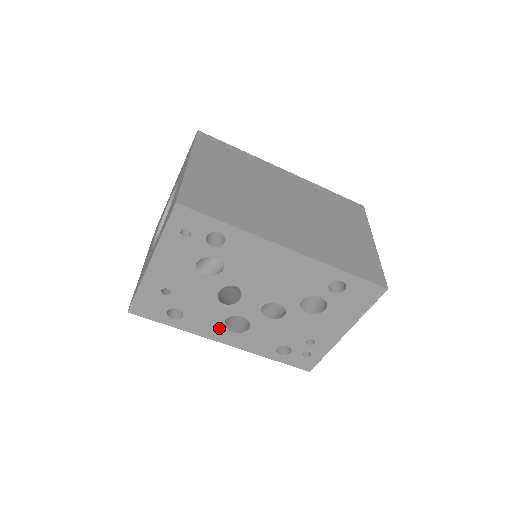
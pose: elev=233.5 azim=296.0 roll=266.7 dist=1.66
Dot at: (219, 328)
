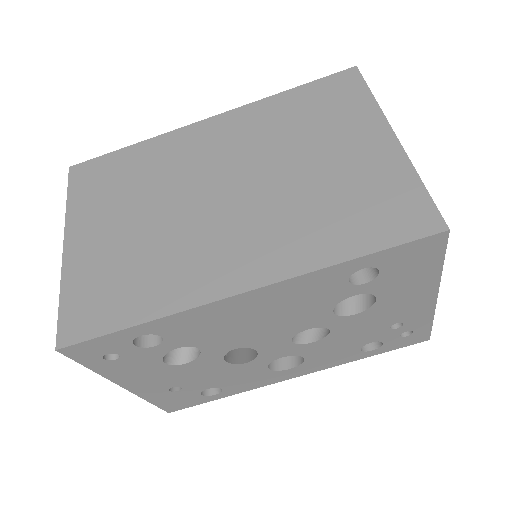
Dot at: (271, 374)
